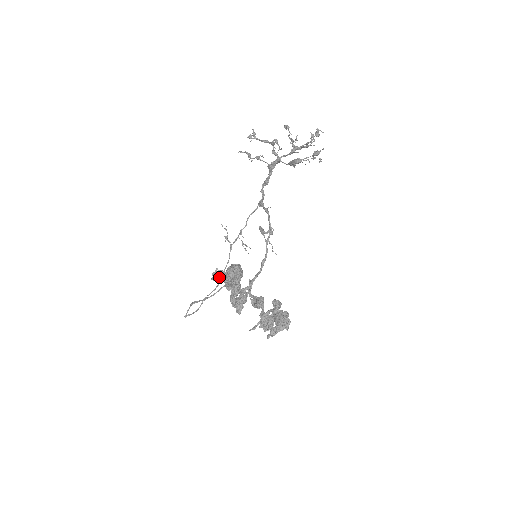
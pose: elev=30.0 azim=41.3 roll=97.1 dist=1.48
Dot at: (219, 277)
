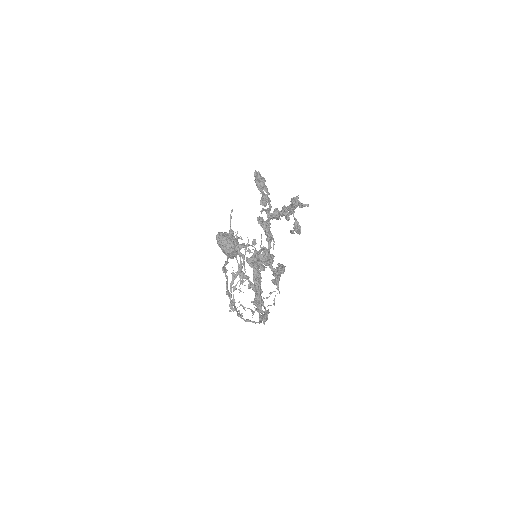
Dot at: (255, 299)
